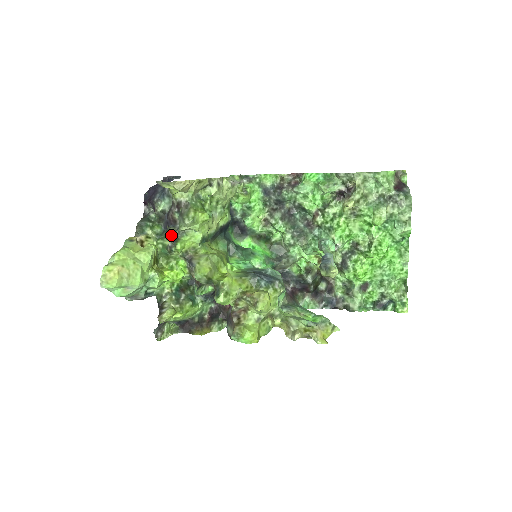
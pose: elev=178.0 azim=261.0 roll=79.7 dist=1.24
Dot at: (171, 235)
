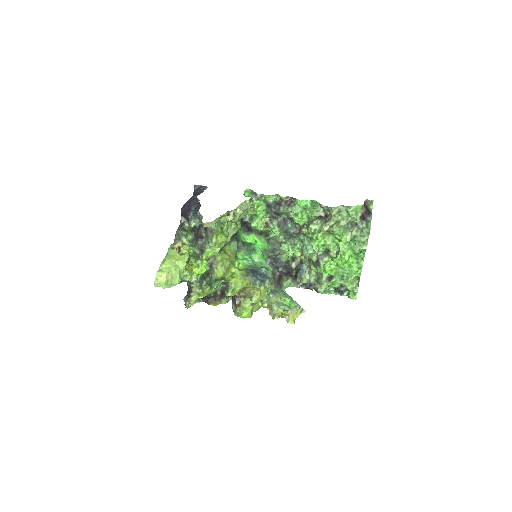
Dot at: (199, 247)
